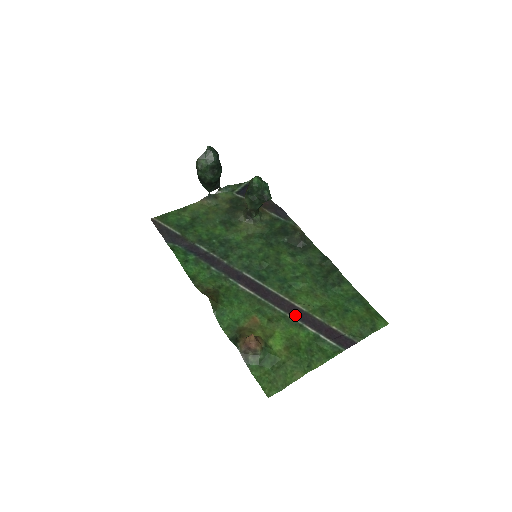
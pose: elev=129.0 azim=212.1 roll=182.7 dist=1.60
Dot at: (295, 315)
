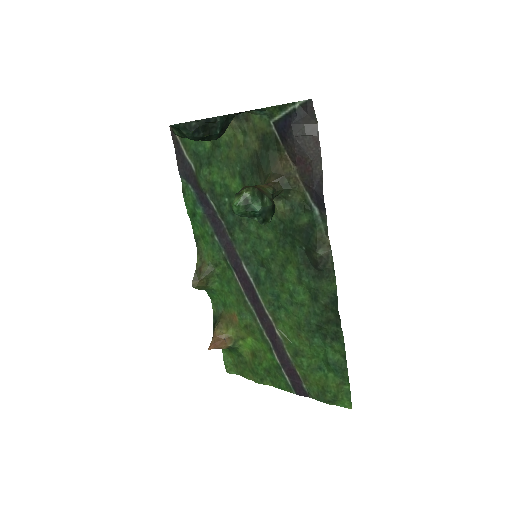
Dot at: (270, 337)
